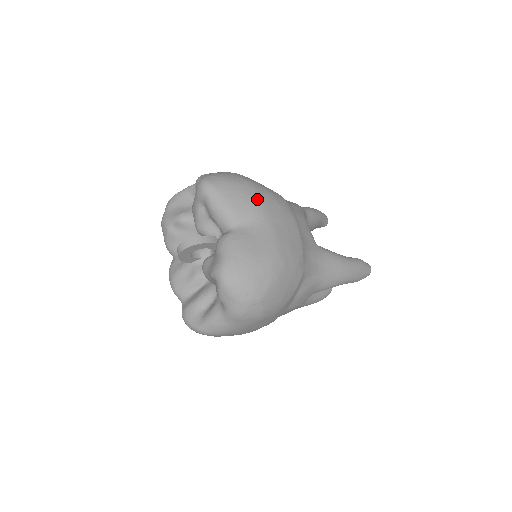
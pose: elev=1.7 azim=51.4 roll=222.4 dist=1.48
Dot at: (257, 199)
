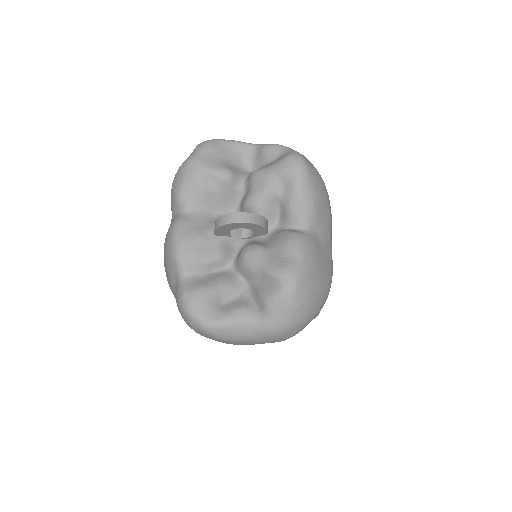
Dot at: (330, 210)
